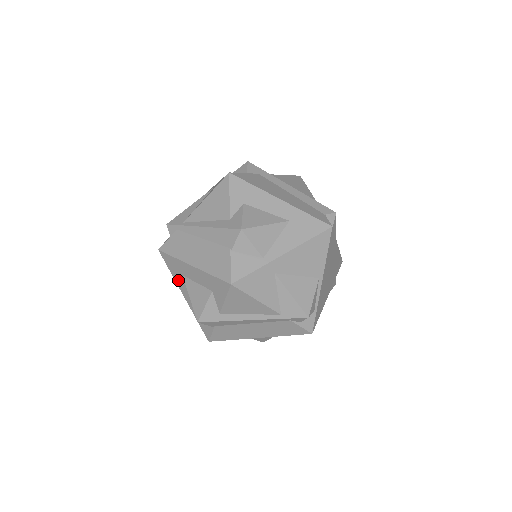
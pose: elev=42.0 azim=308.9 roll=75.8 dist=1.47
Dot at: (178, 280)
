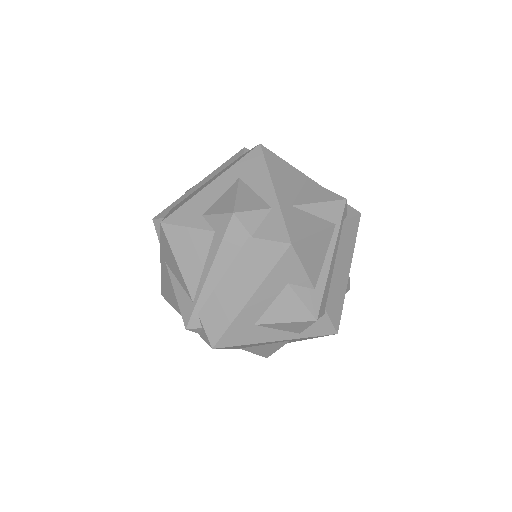
Dot at: (257, 338)
